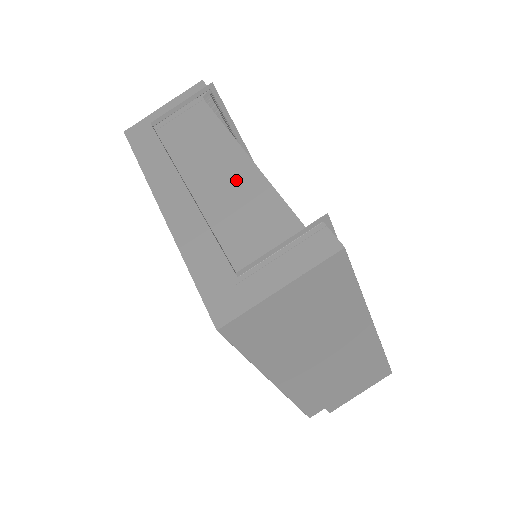
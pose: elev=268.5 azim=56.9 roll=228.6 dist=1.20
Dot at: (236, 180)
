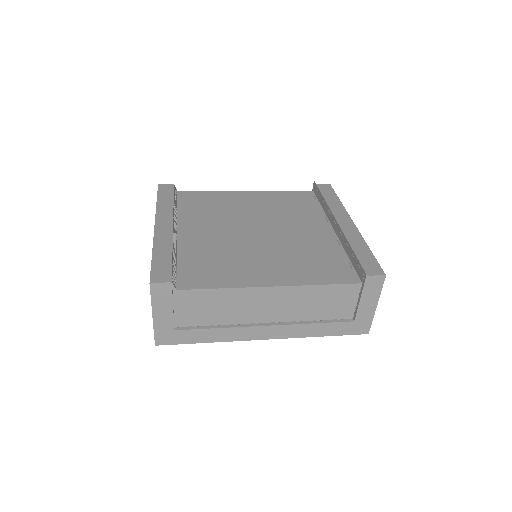
Dot at: (291, 299)
